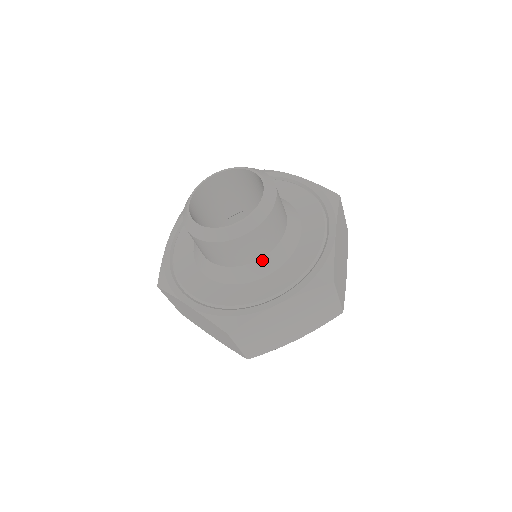
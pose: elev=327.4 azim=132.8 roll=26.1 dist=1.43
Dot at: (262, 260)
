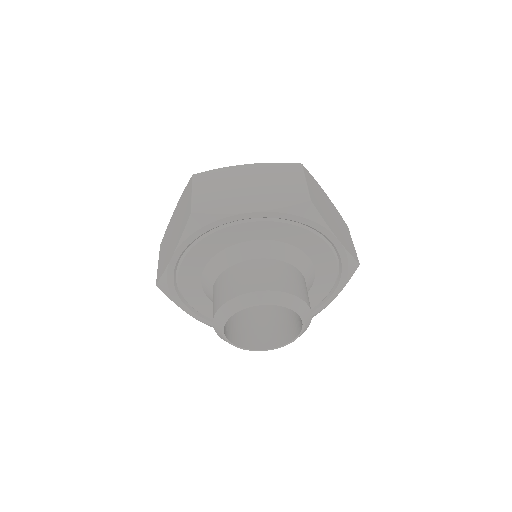
Dot at: occluded
